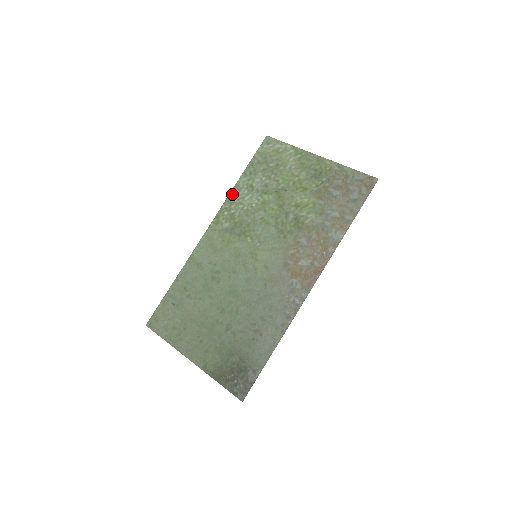
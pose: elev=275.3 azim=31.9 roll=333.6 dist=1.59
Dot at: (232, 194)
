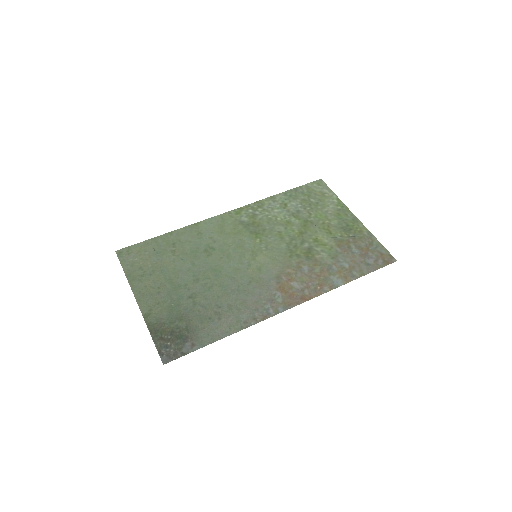
Dot at: (265, 200)
